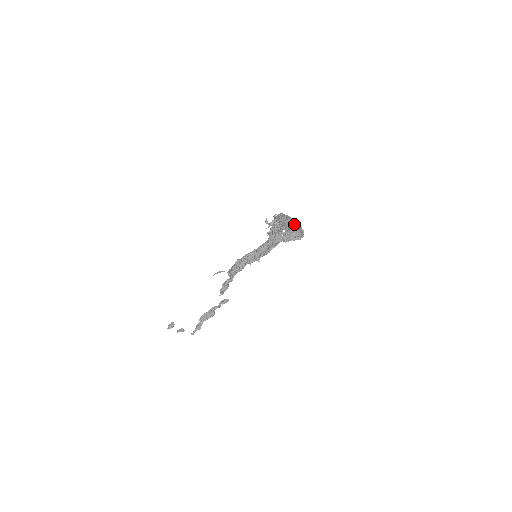
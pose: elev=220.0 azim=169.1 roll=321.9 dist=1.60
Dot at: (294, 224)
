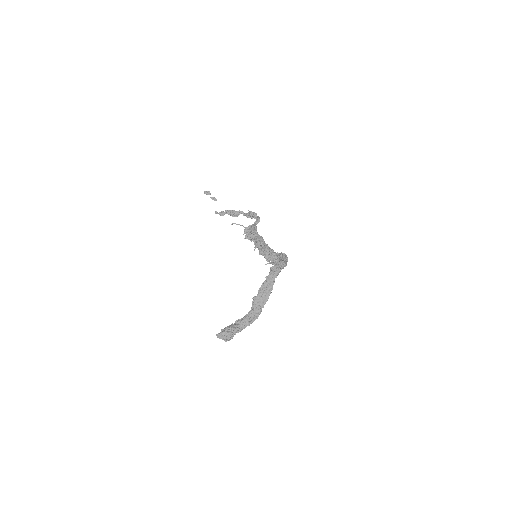
Dot at: (263, 301)
